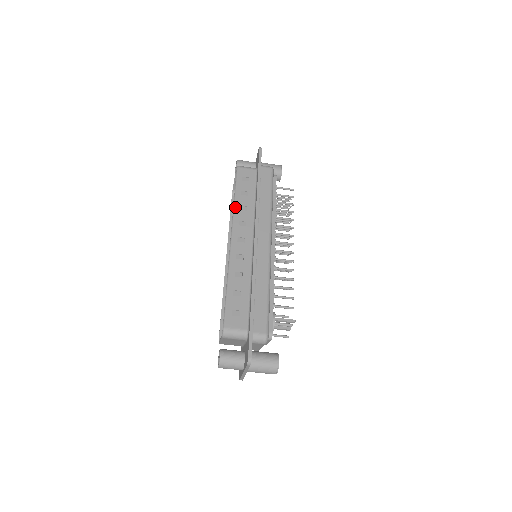
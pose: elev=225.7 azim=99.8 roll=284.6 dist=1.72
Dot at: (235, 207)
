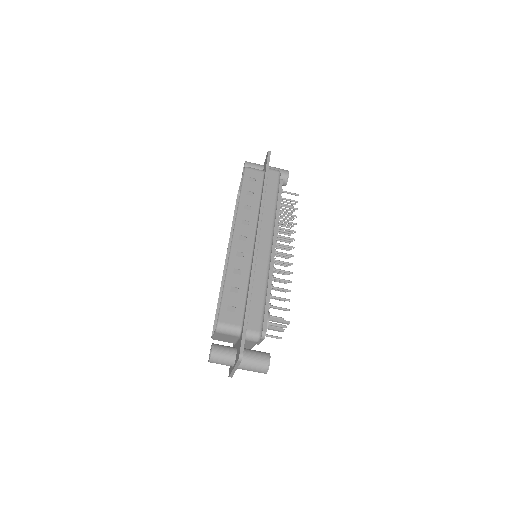
Dot at: (239, 206)
